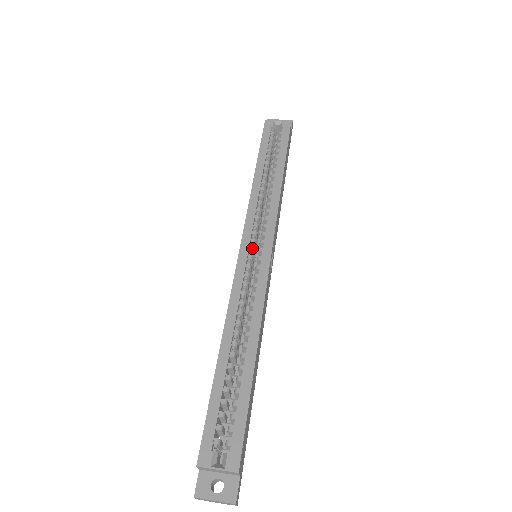
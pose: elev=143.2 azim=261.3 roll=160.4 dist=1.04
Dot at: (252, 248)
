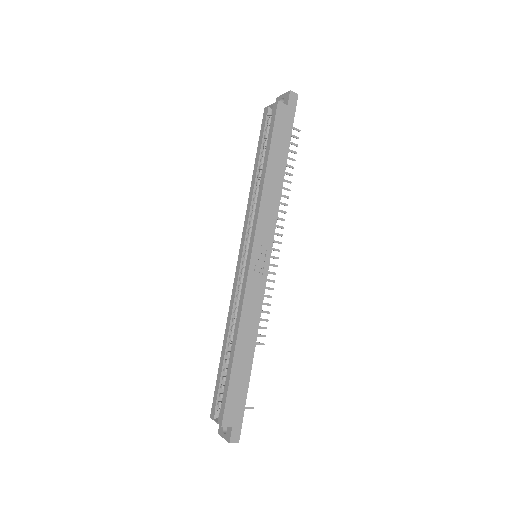
Dot at: (245, 254)
